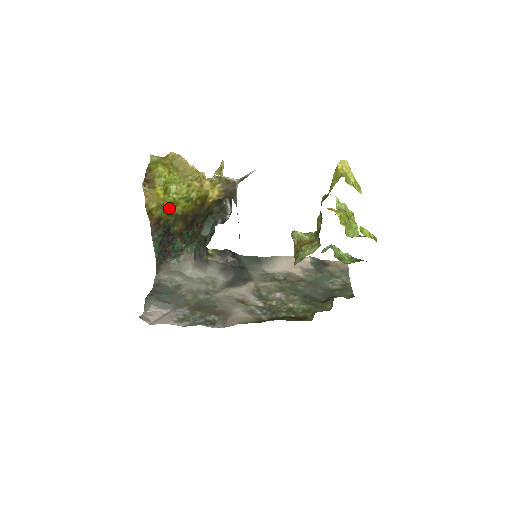
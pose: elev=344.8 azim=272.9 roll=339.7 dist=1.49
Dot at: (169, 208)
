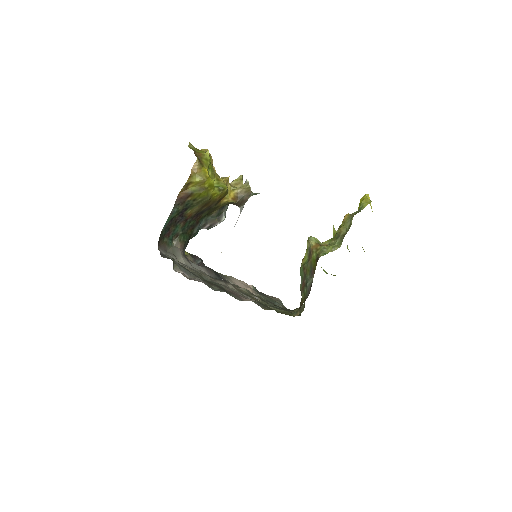
Dot at: (205, 188)
